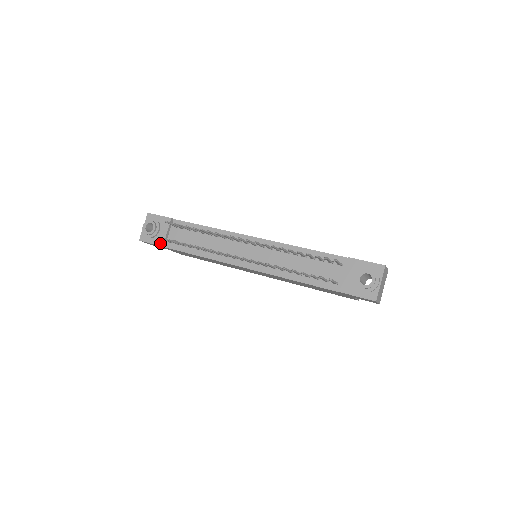
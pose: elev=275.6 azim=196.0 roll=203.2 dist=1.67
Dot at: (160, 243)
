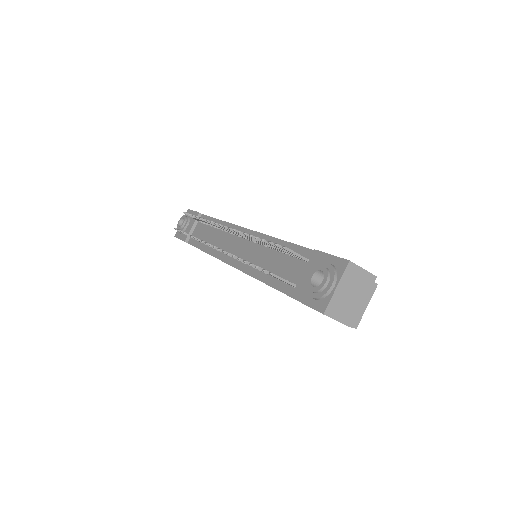
Dot at: (184, 238)
